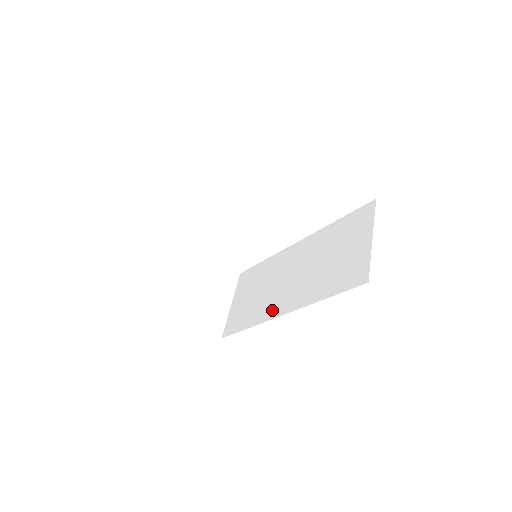
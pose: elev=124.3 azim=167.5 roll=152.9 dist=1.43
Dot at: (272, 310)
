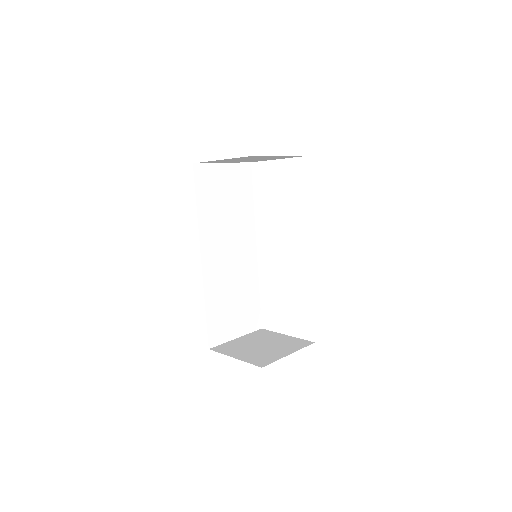
Dot at: occluded
